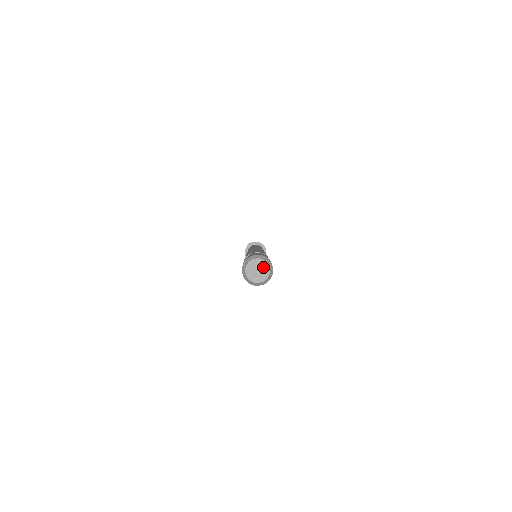
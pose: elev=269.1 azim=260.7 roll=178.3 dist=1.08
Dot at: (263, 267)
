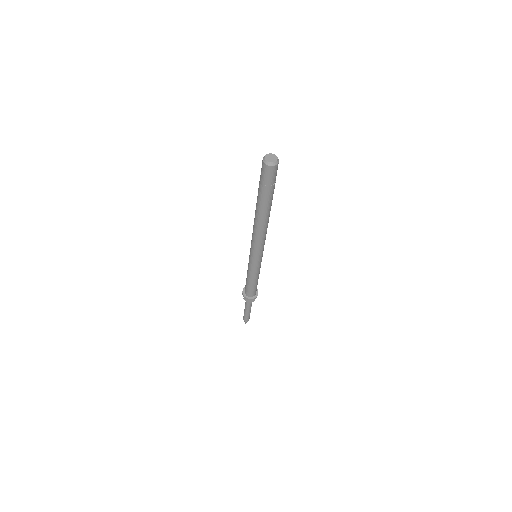
Dot at: (274, 157)
